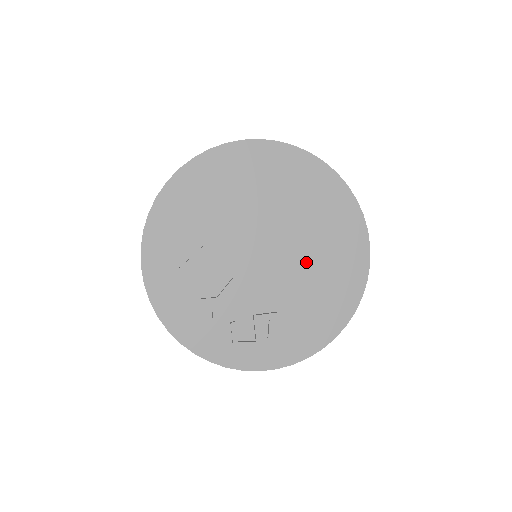
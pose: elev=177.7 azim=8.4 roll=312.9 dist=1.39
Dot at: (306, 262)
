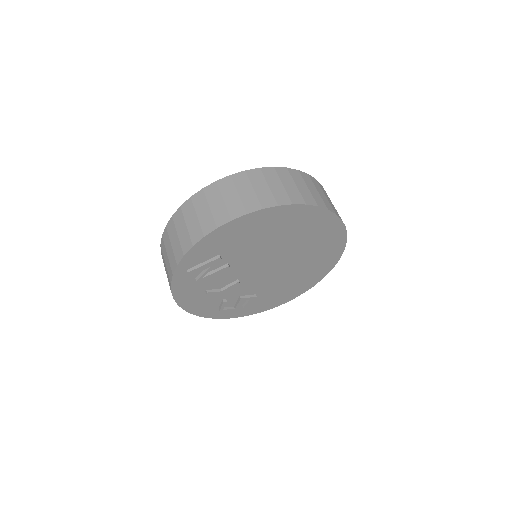
Dot at: (291, 272)
